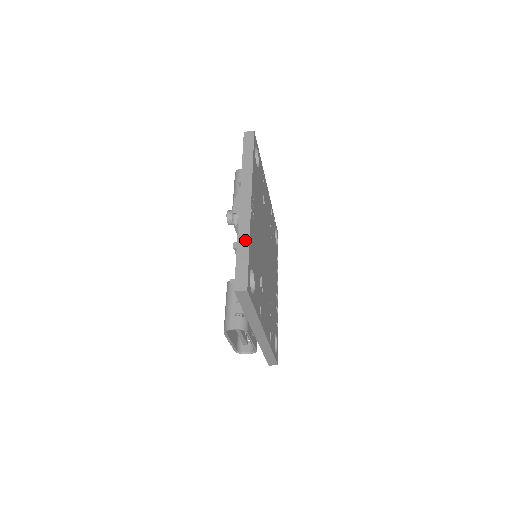
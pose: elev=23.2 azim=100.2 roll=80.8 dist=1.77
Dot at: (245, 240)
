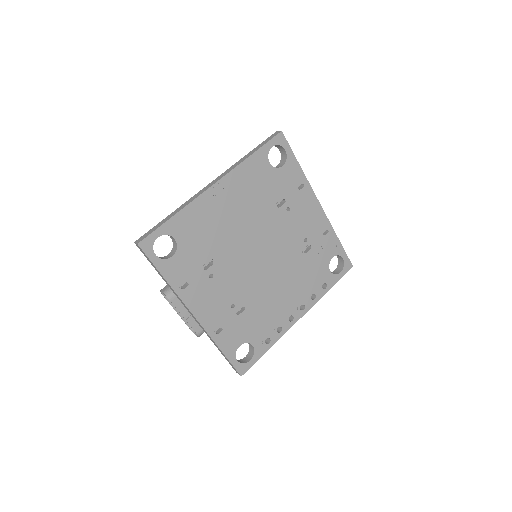
Dot at: (178, 210)
